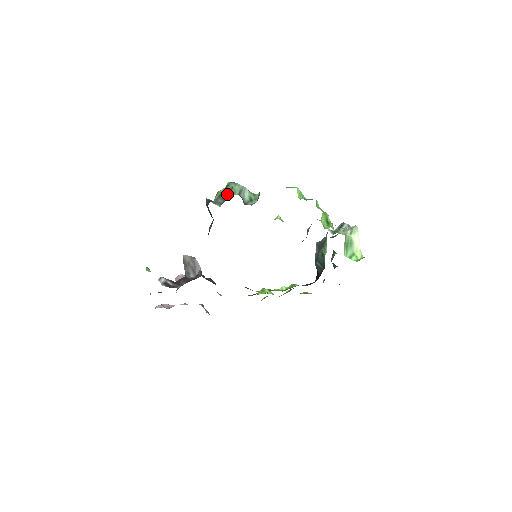
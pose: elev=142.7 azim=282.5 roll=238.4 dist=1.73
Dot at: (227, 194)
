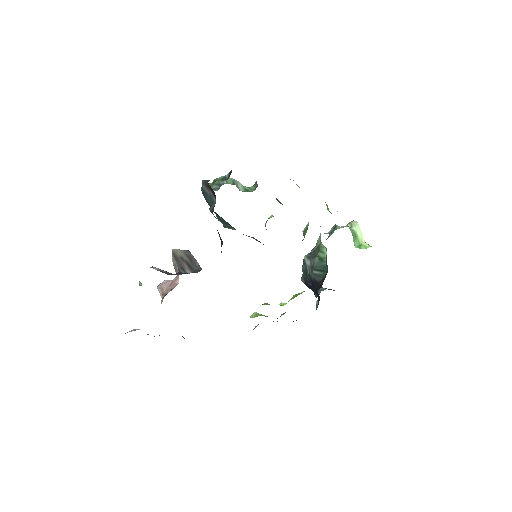
Dot at: (223, 180)
